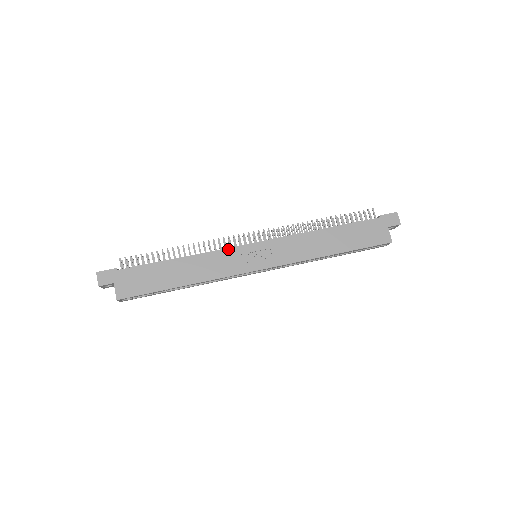
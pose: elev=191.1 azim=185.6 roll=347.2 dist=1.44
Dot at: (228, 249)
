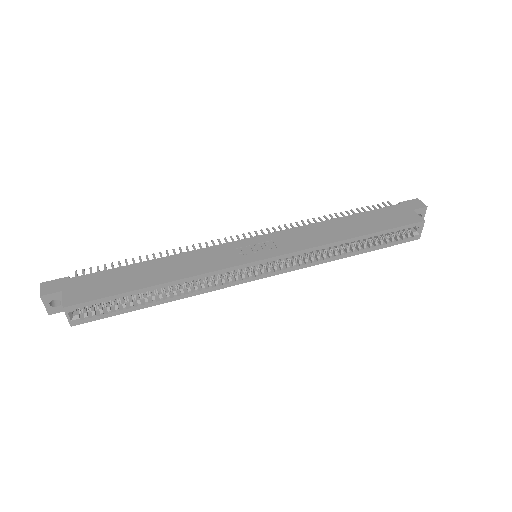
Dot at: (218, 246)
